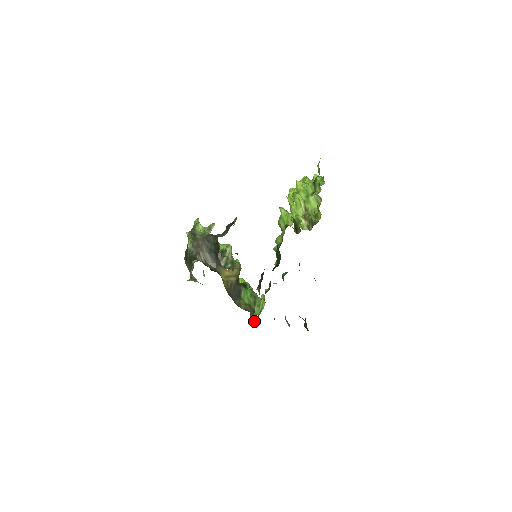
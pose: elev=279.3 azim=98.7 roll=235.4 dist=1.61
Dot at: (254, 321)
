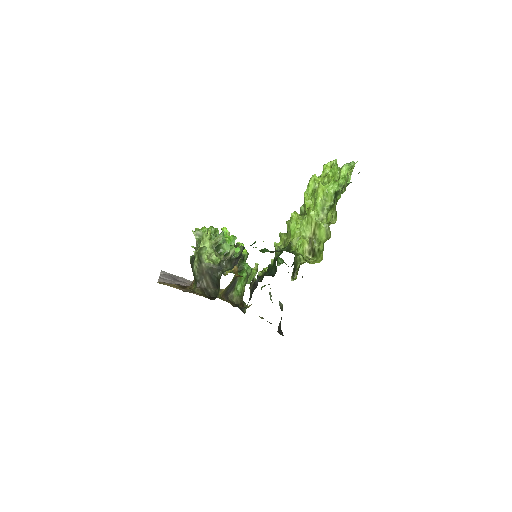
Dot at: (242, 300)
